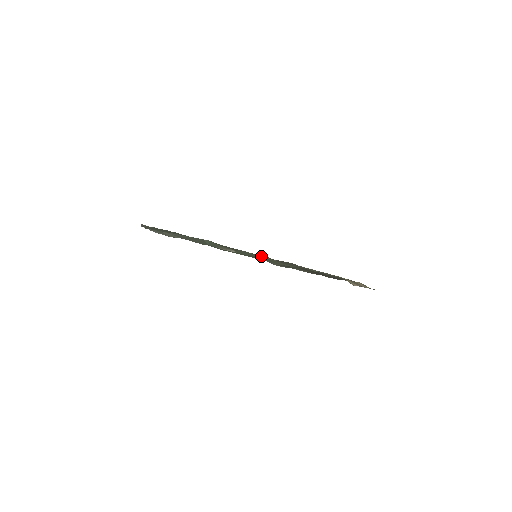
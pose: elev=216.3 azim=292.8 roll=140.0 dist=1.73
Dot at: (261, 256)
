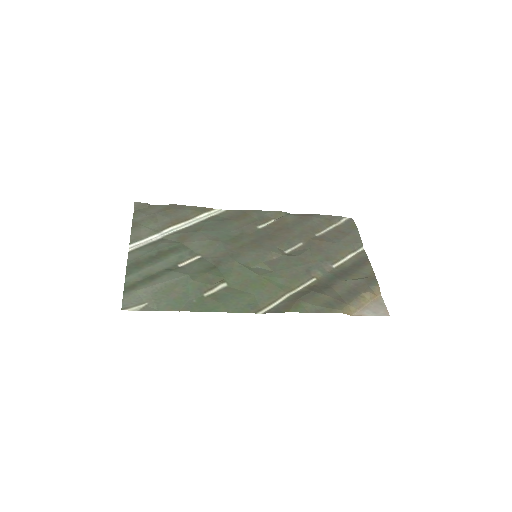
Dot at: (256, 274)
